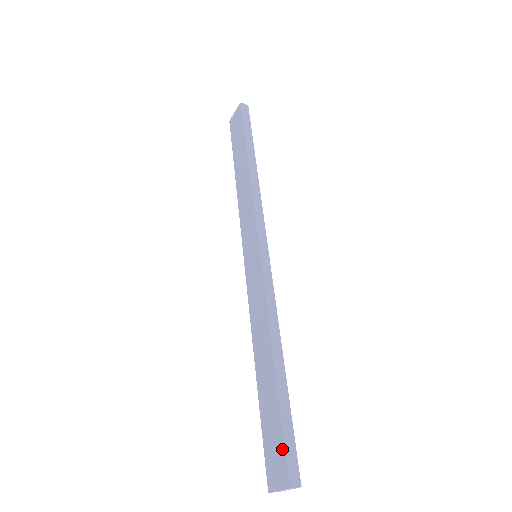
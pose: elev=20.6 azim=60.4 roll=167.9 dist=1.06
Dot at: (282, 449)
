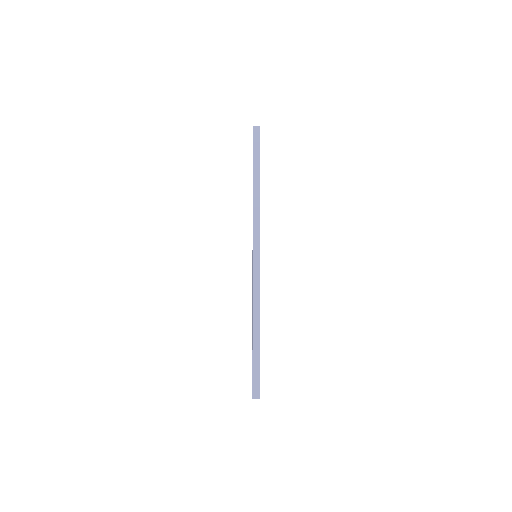
Dot at: (252, 379)
